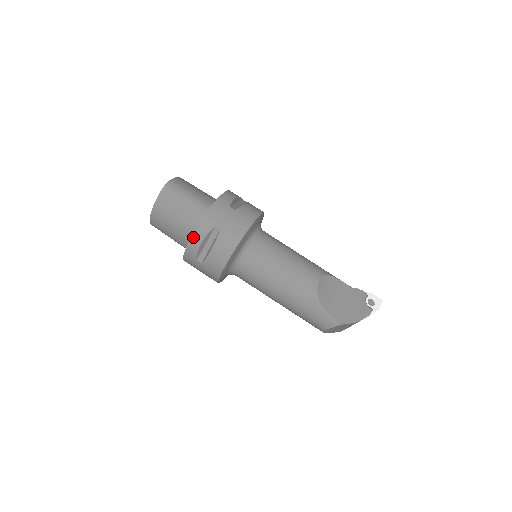
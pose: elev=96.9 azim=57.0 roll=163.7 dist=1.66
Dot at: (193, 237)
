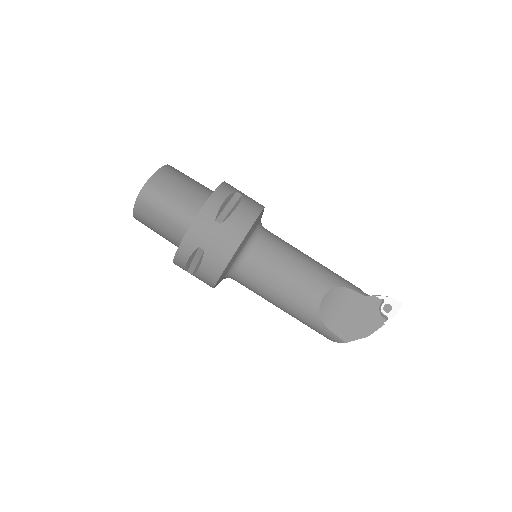
Dot at: (177, 255)
